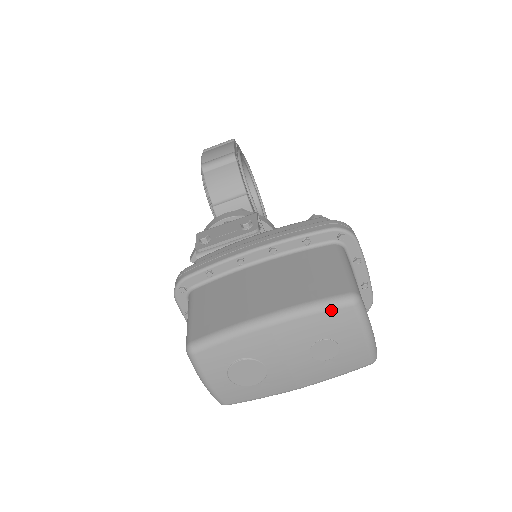
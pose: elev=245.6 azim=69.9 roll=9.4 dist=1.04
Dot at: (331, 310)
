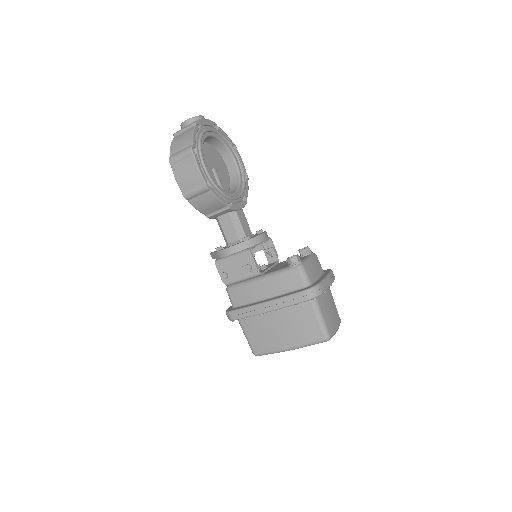
Dot at: occluded
